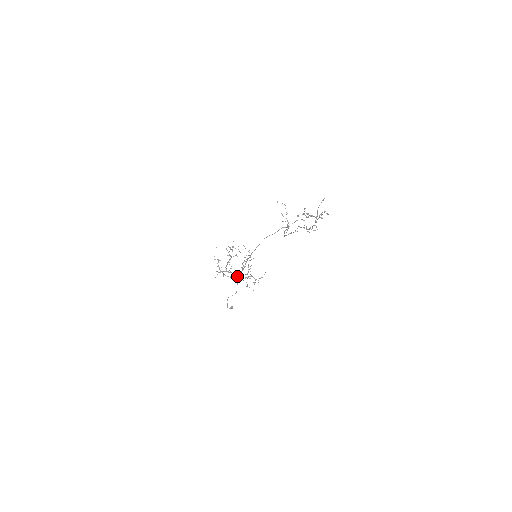
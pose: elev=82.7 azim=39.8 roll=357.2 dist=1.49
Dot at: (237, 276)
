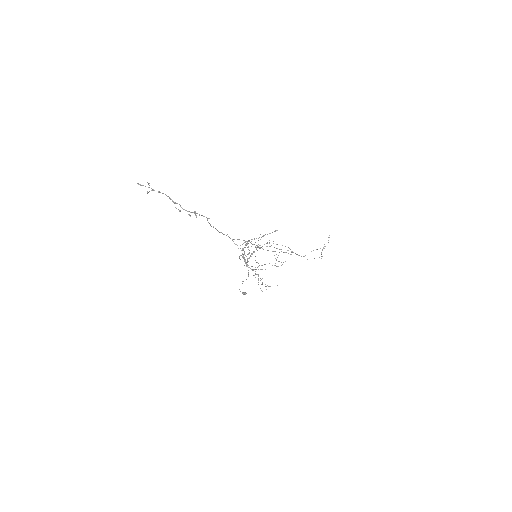
Dot at: occluded
